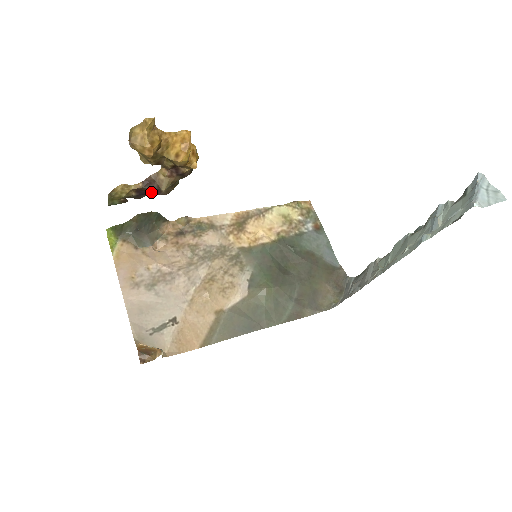
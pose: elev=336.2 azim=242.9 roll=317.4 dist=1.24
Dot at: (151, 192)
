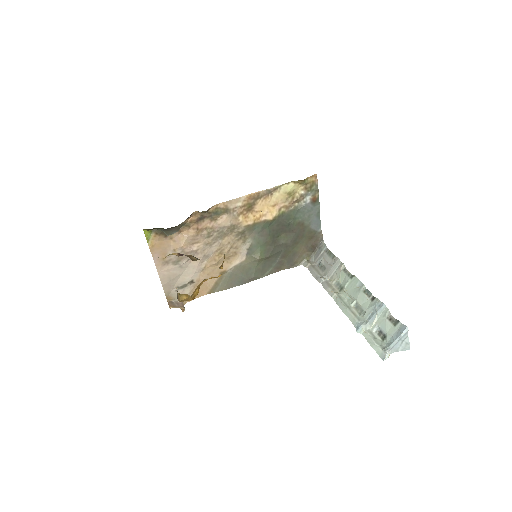
Dot at: occluded
